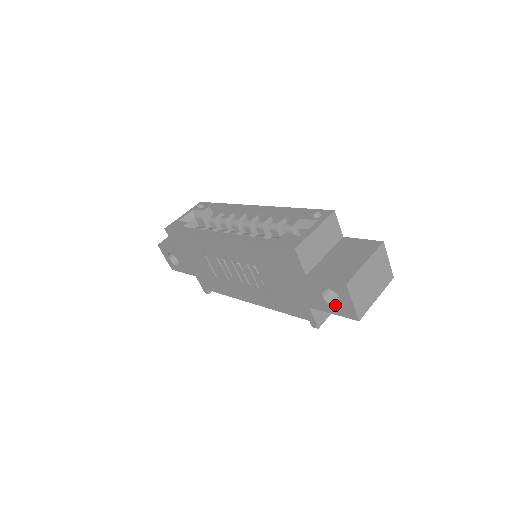
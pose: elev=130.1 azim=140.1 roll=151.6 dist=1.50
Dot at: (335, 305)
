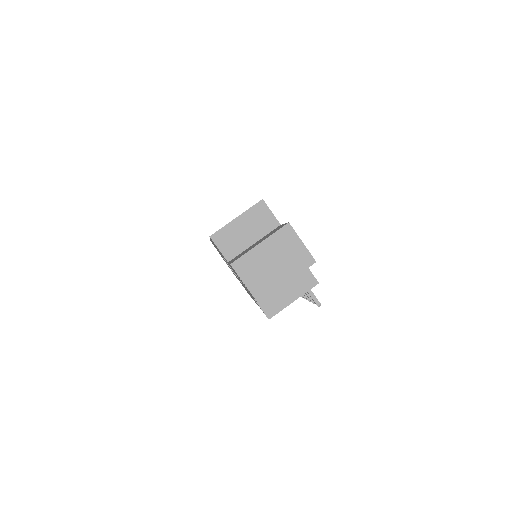
Dot at: occluded
